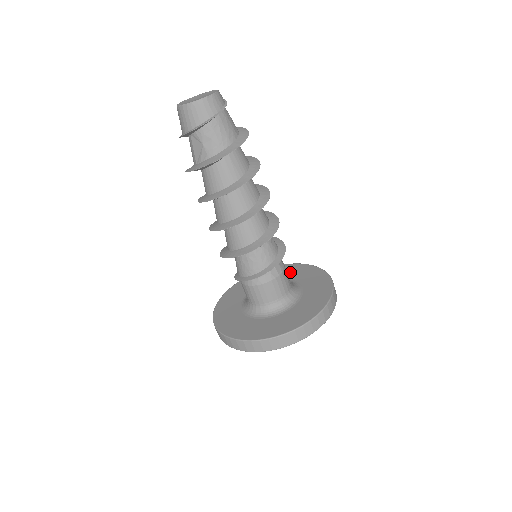
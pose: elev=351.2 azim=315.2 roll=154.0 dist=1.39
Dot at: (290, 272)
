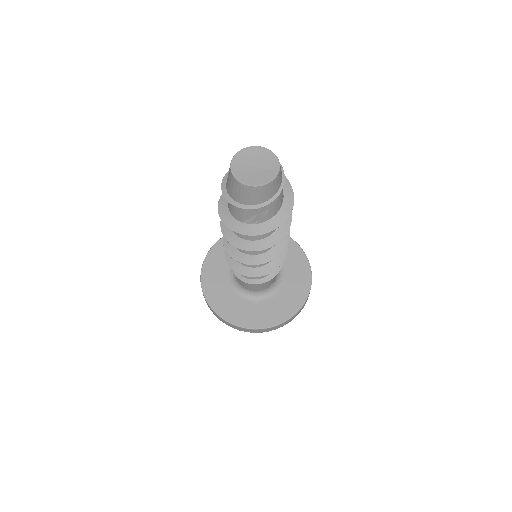
Dot at: occluded
